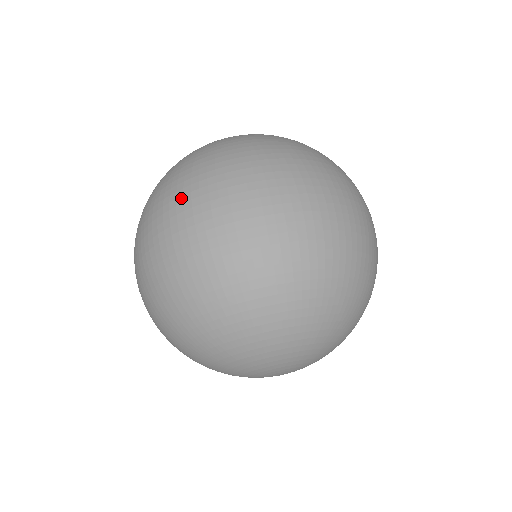
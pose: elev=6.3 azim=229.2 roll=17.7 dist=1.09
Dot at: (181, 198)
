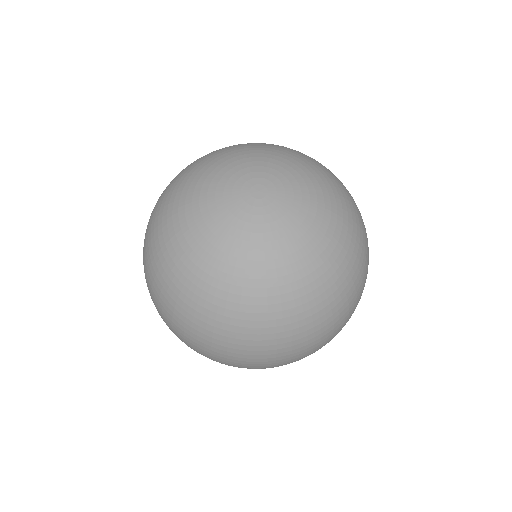
Dot at: (148, 284)
